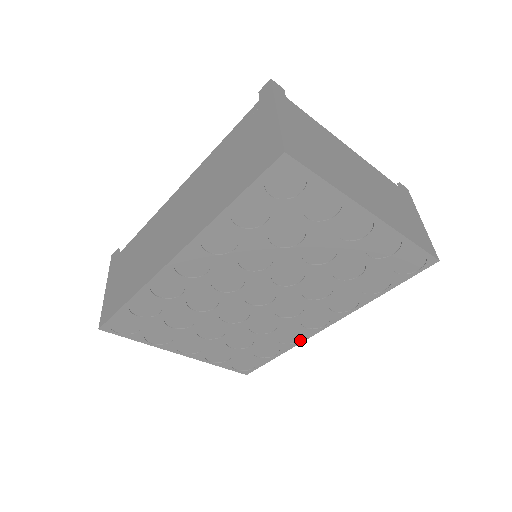
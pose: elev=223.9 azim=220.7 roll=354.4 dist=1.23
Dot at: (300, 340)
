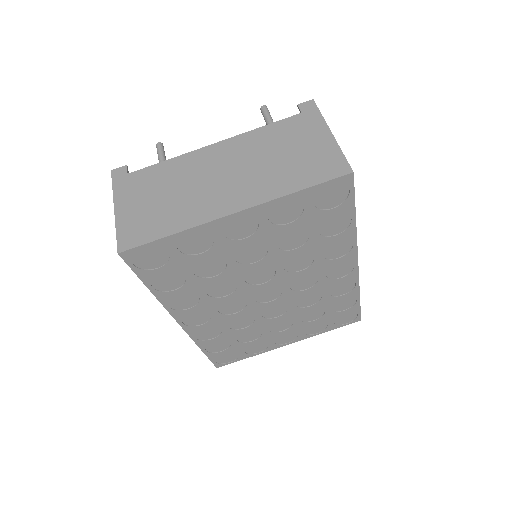
Dot at: (355, 283)
